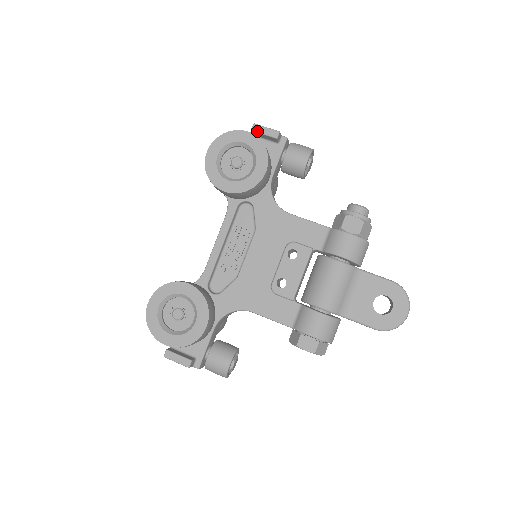
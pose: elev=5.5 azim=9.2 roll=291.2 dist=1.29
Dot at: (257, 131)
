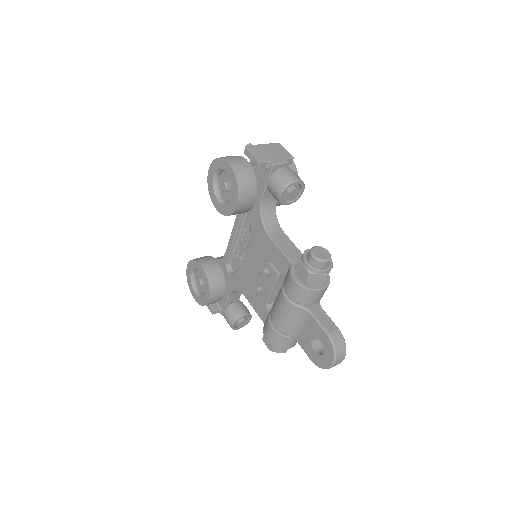
Dot at: (247, 155)
